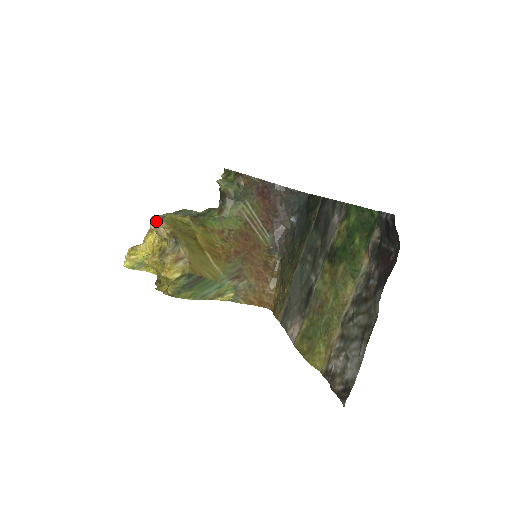
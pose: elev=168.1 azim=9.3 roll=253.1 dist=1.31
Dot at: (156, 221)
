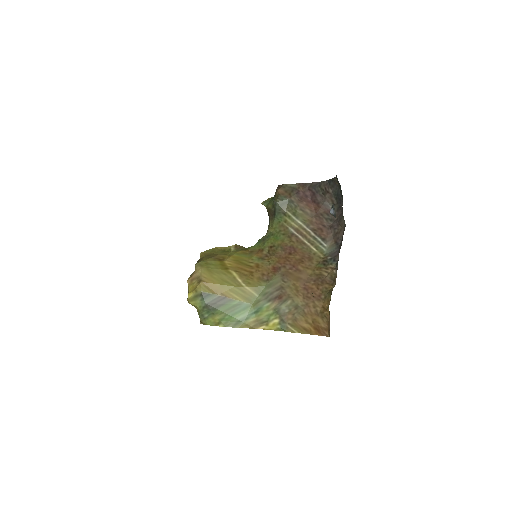
Dot at: occluded
